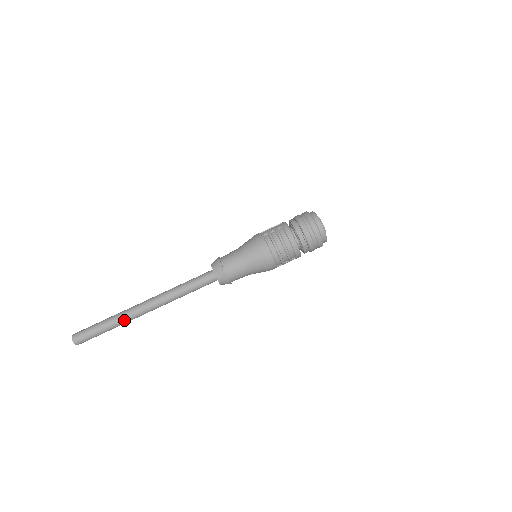
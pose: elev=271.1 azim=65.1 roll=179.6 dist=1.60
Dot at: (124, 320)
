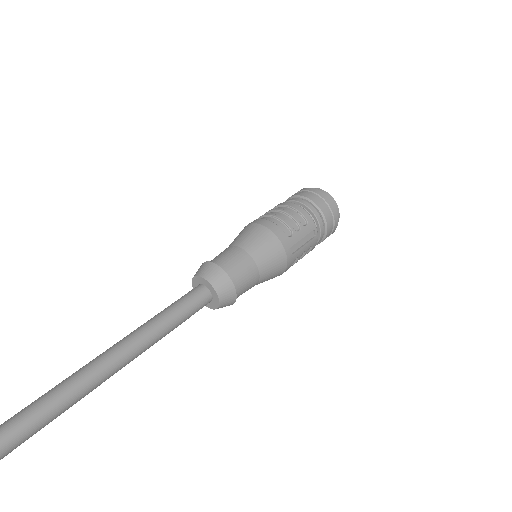
Dot at: (36, 406)
